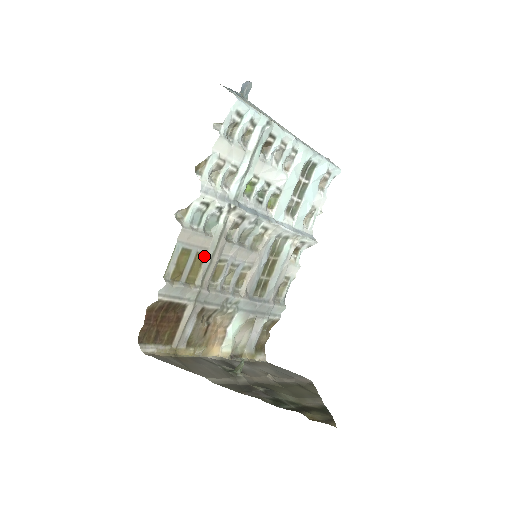
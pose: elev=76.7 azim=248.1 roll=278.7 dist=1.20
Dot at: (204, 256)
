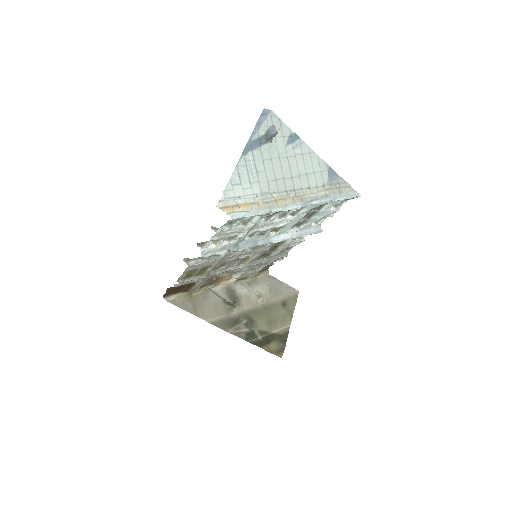
Dot at: (209, 266)
